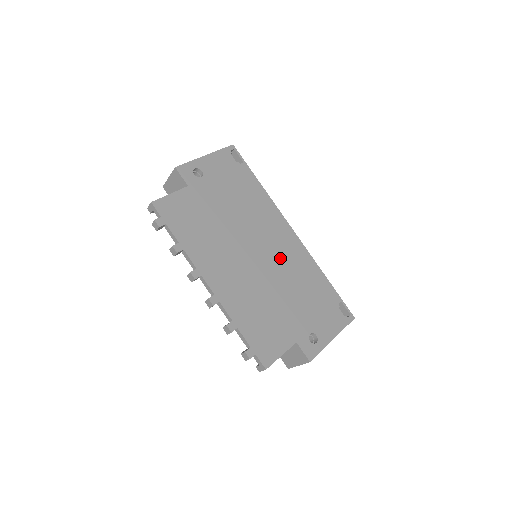
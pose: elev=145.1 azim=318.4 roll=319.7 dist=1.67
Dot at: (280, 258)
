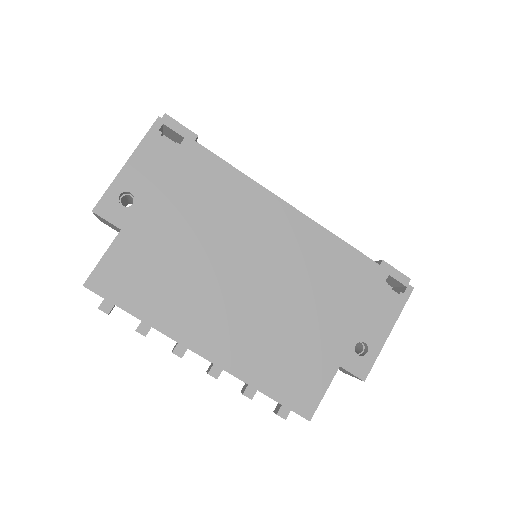
Dot at: (285, 261)
